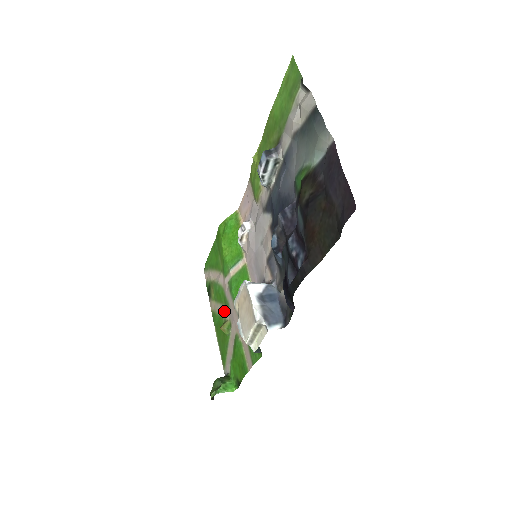
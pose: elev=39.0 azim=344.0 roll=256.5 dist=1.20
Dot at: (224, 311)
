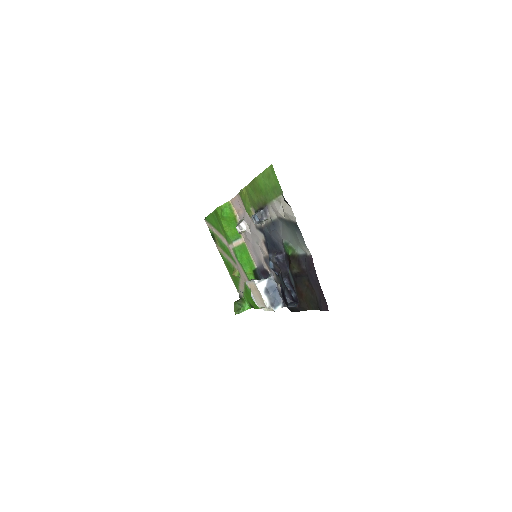
Dot at: (232, 262)
